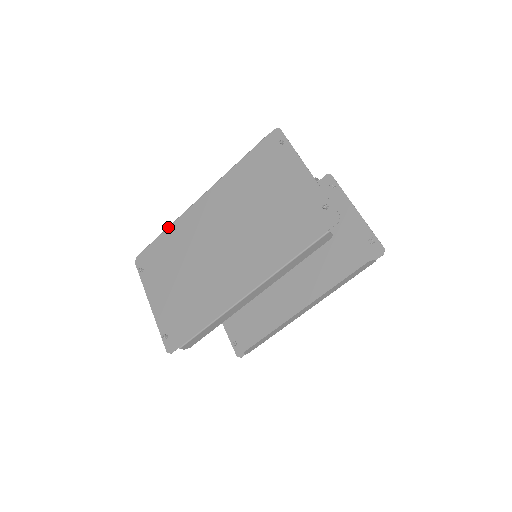
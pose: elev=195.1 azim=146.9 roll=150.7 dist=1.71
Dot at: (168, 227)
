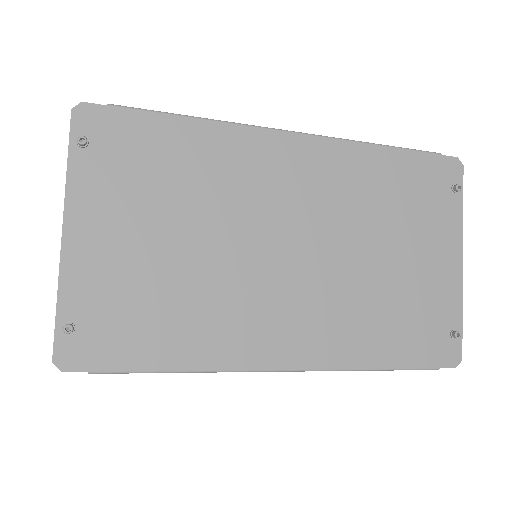
Dot at: (199, 118)
